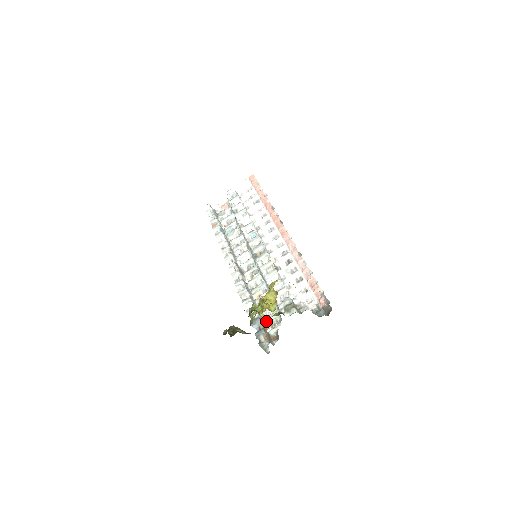
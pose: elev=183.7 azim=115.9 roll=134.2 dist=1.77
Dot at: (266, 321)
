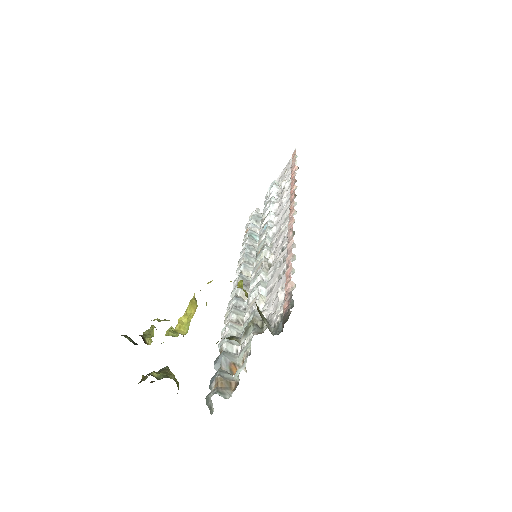
Dot at: (238, 356)
